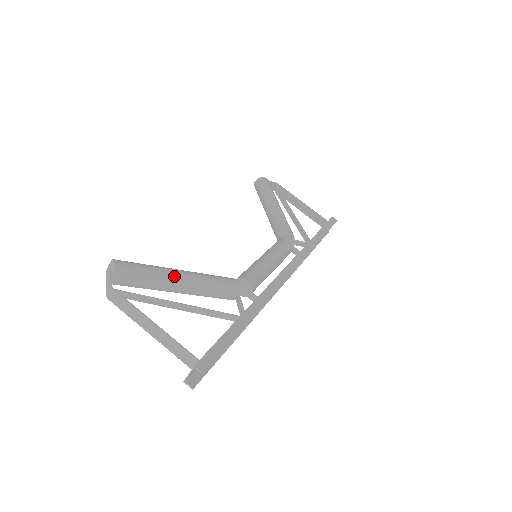
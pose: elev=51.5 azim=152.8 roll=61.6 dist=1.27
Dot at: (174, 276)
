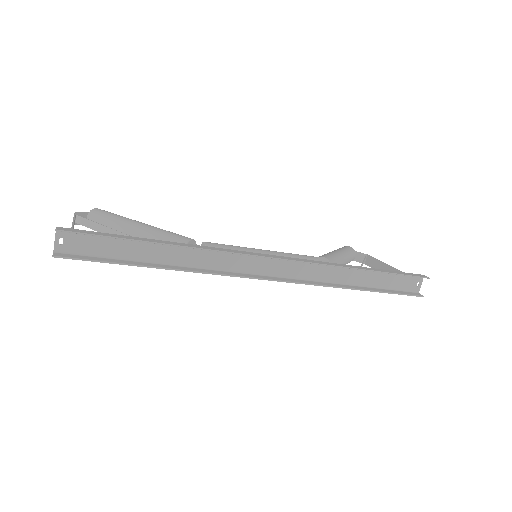
Dot at: (133, 222)
